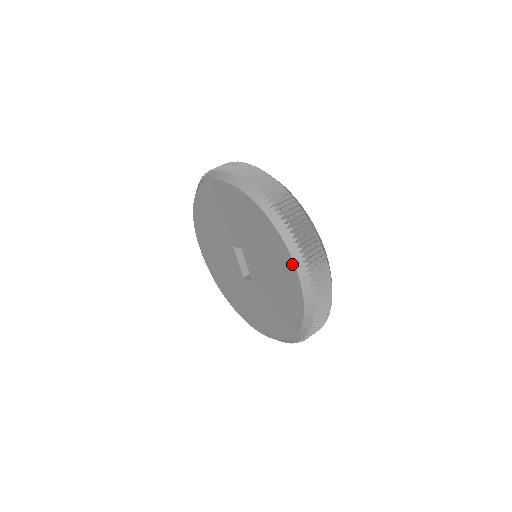
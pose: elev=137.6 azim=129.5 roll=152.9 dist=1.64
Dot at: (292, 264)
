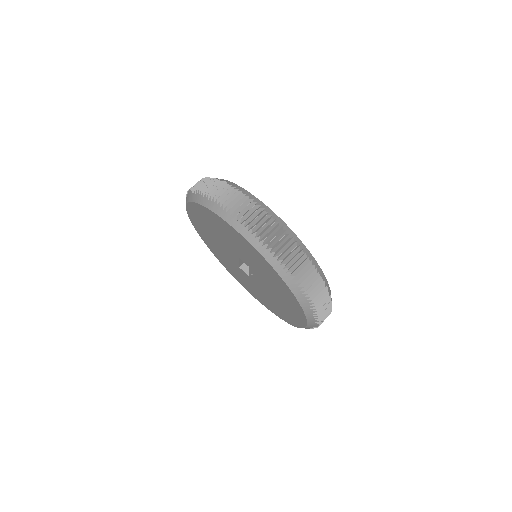
Dot at: (305, 322)
